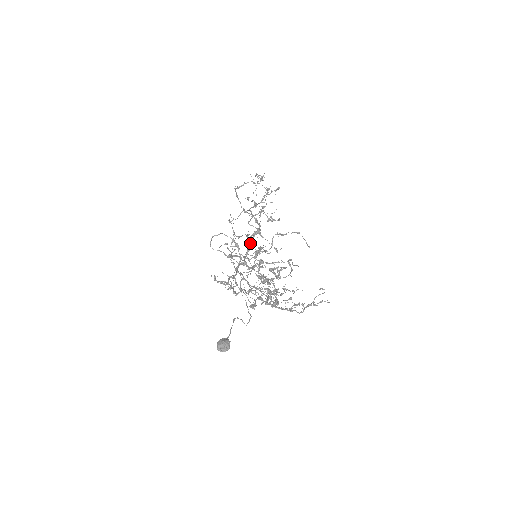
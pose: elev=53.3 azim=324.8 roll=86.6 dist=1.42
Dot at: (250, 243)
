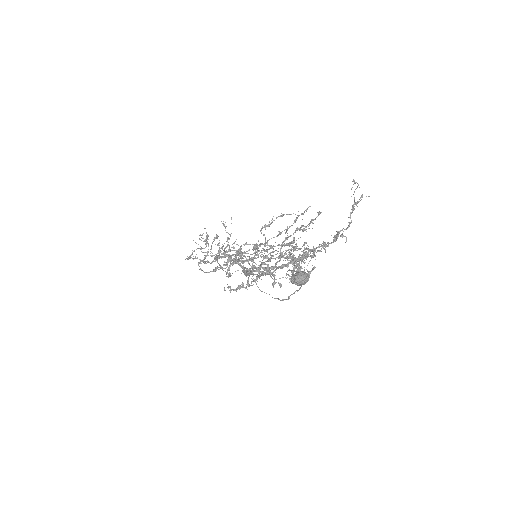
Dot at: (241, 254)
